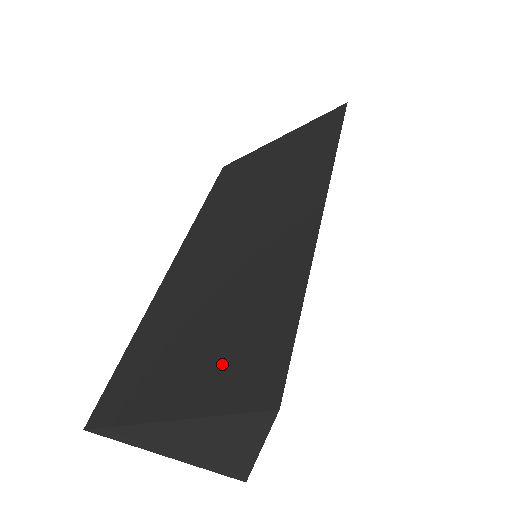
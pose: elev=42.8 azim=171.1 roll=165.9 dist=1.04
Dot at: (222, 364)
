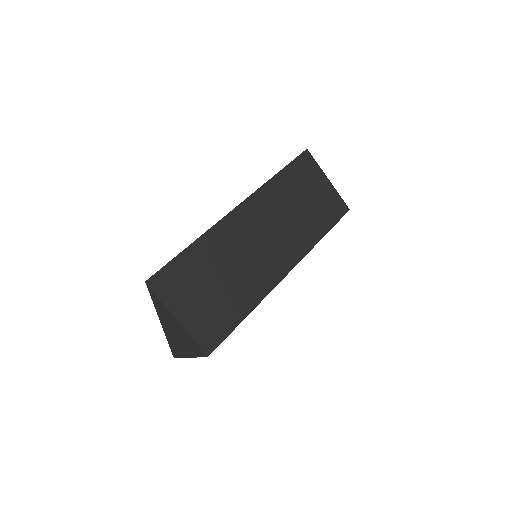
Dot at: occluded
